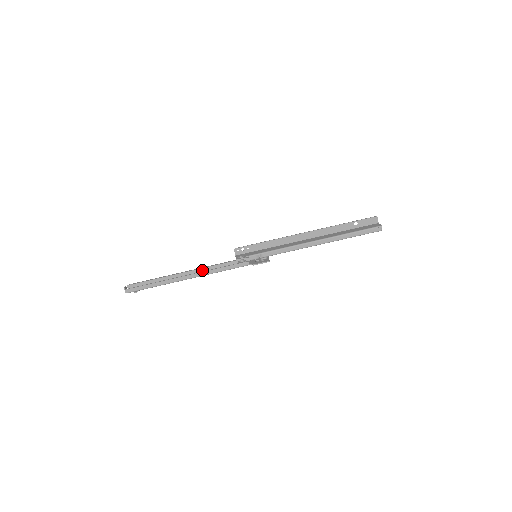
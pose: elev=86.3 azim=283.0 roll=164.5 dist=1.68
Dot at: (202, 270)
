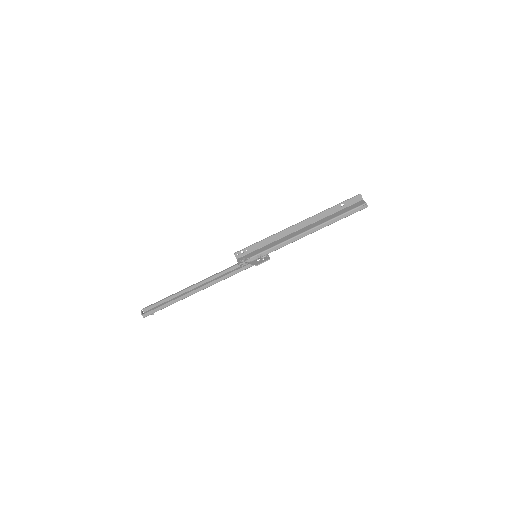
Dot at: (209, 280)
